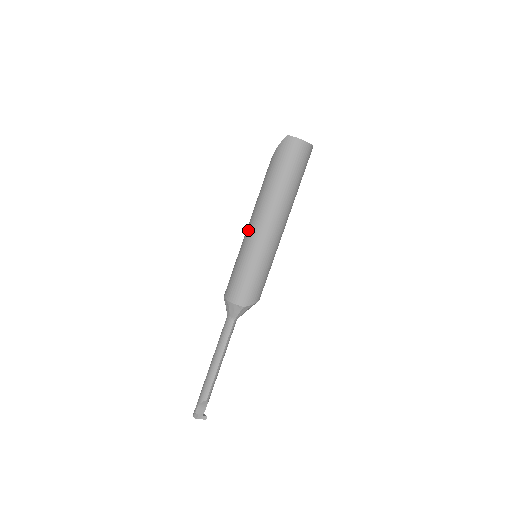
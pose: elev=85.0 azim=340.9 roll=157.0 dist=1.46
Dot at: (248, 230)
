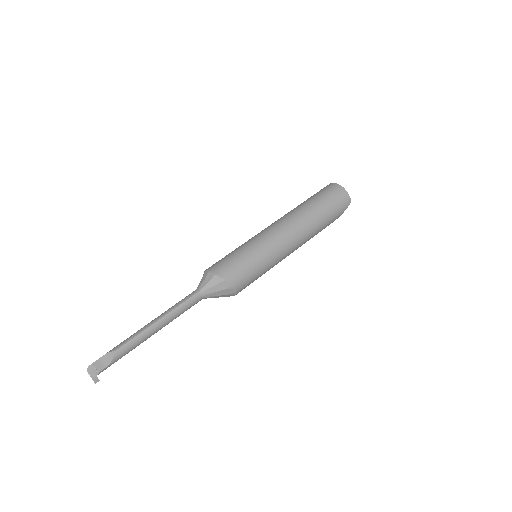
Dot at: occluded
